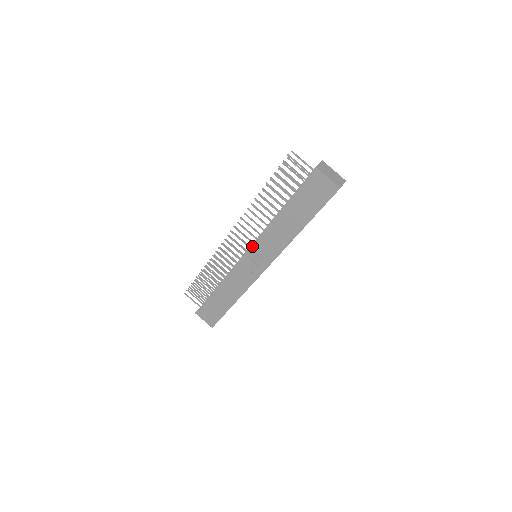
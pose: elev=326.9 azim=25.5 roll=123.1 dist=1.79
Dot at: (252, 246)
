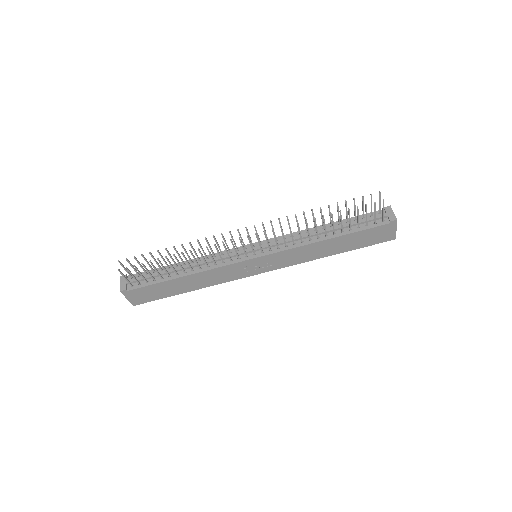
Dot at: (263, 249)
